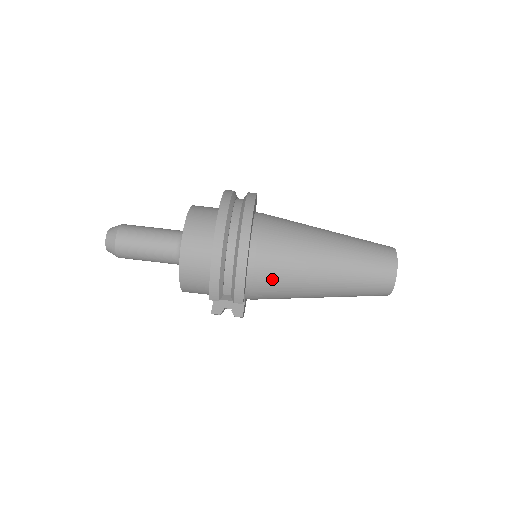
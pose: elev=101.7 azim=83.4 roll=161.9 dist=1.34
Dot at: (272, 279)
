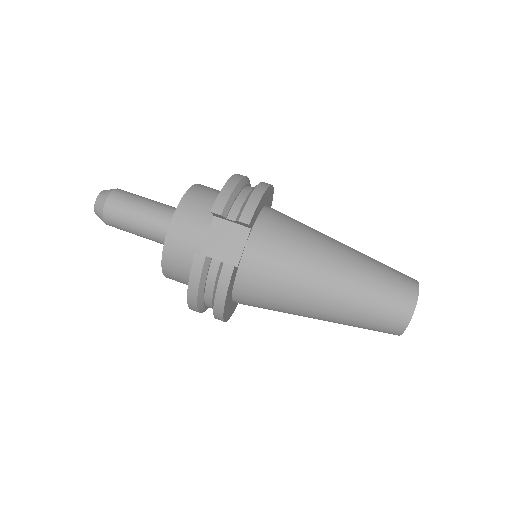
Dot at: (283, 233)
